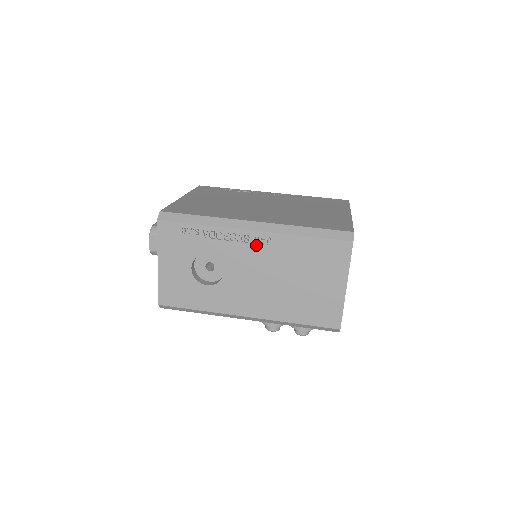
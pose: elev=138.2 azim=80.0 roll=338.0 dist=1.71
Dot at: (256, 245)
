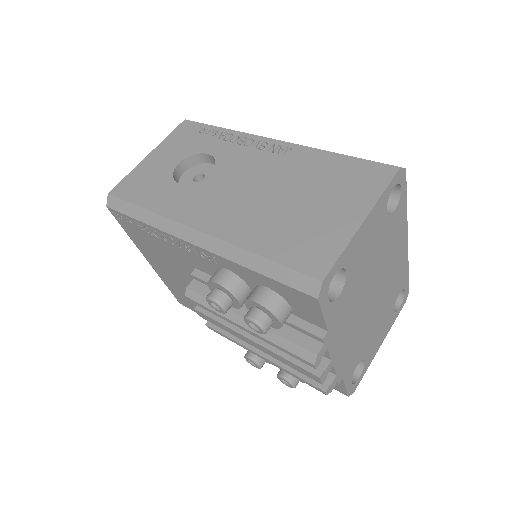
Dot at: (269, 153)
